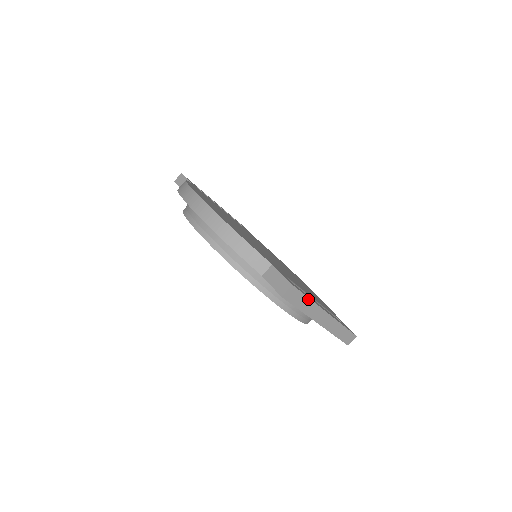
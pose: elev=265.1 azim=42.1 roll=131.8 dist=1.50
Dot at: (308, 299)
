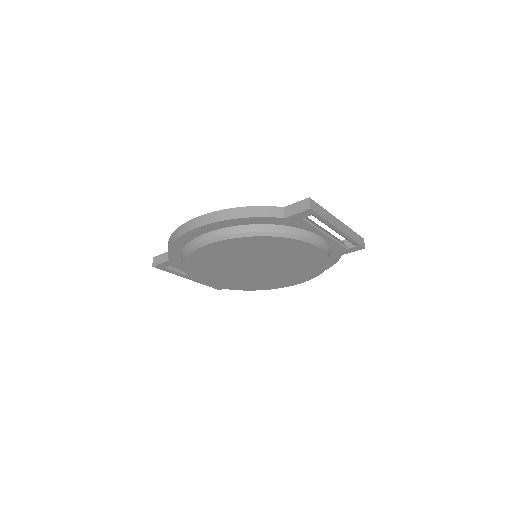
Dot at: (323, 209)
